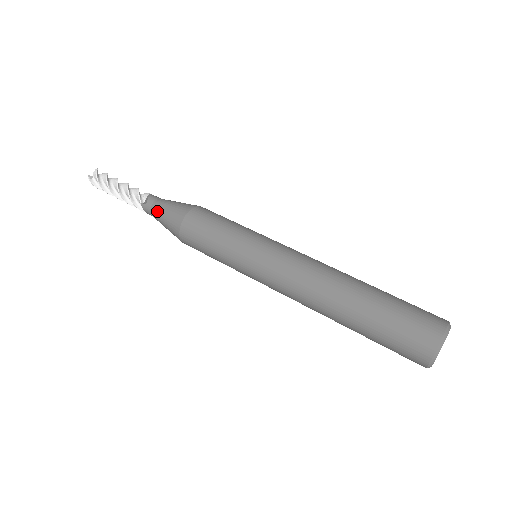
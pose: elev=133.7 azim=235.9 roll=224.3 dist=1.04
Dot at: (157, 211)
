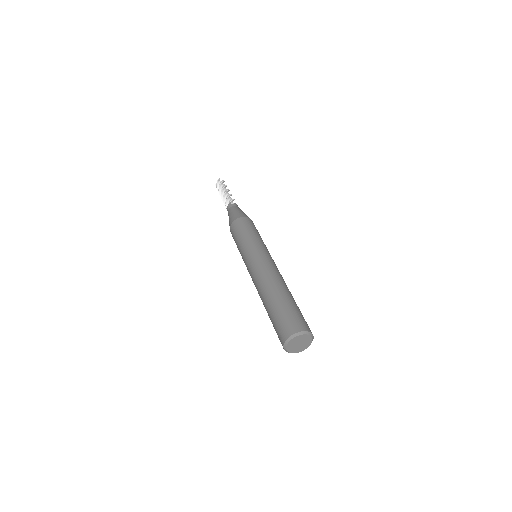
Dot at: (234, 209)
